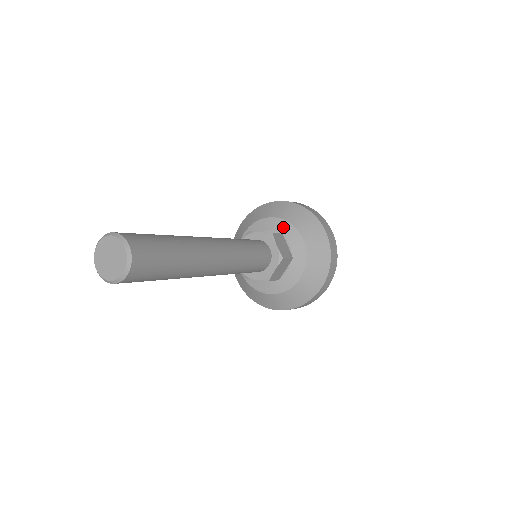
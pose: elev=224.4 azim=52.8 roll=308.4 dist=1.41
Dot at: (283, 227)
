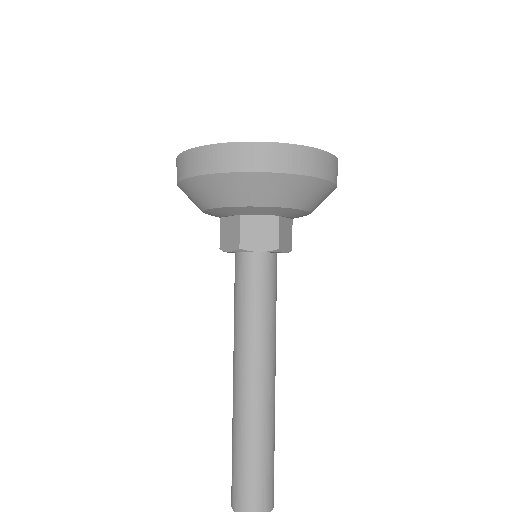
Dot at: (279, 212)
